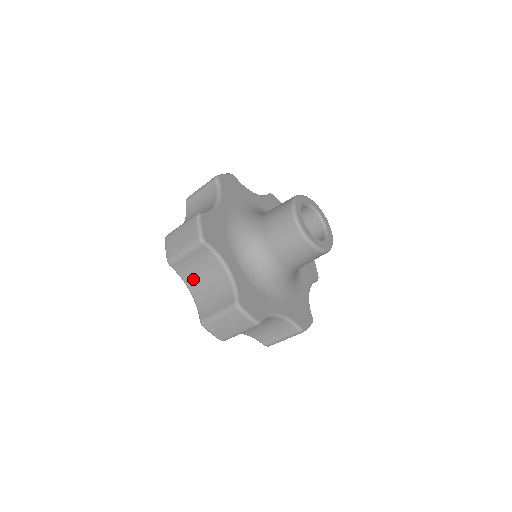
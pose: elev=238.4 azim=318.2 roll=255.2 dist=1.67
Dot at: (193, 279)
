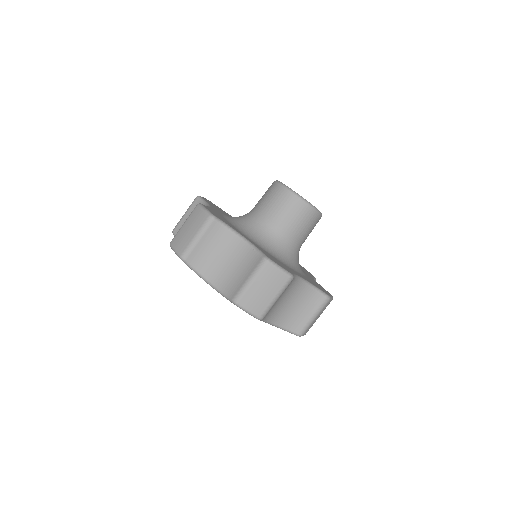
Dot at: (210, 268)
